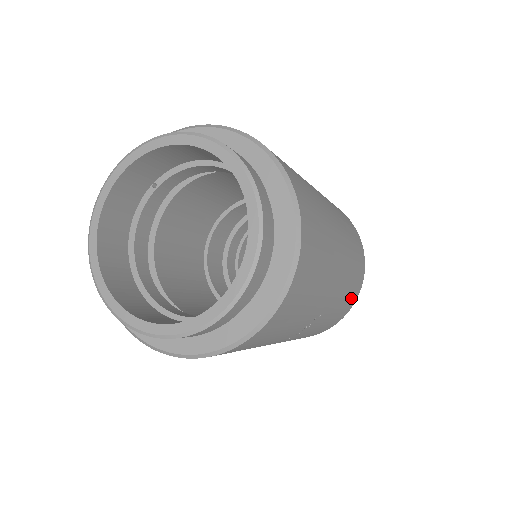
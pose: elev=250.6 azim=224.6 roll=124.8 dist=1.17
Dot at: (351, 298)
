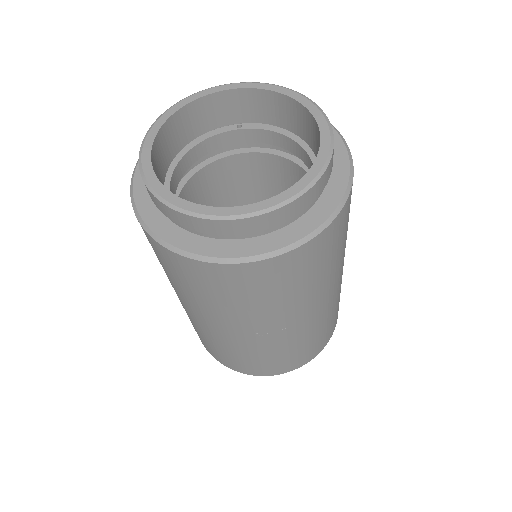
Dot at: (298, 358)
